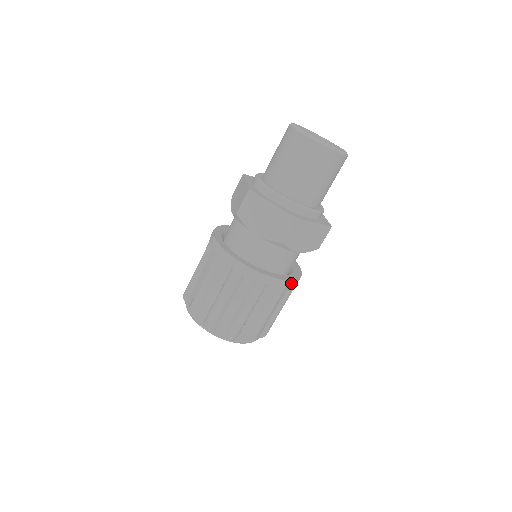
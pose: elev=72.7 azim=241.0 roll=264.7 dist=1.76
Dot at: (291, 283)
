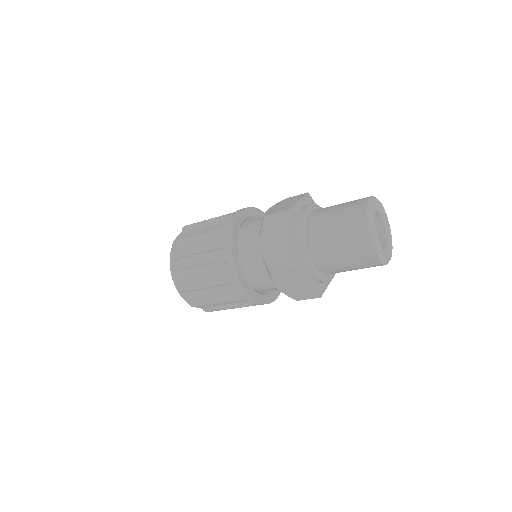
Dot at: occluded
